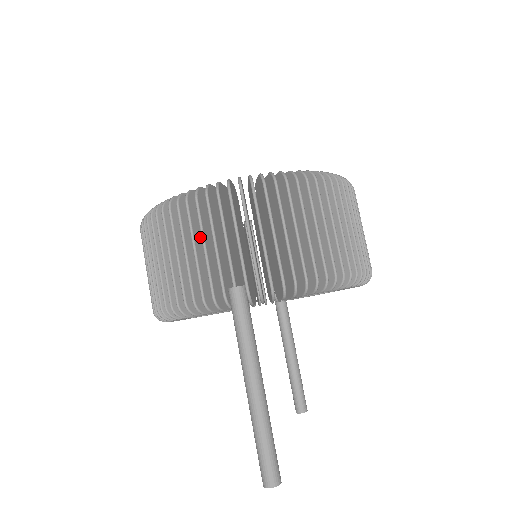
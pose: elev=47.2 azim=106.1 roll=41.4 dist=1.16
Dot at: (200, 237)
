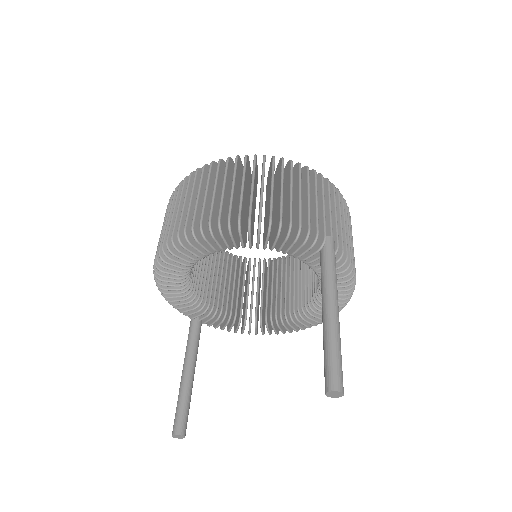
Dot at: (304, 196)
